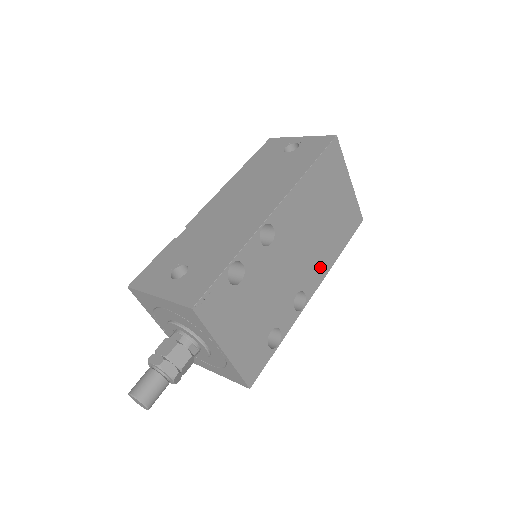
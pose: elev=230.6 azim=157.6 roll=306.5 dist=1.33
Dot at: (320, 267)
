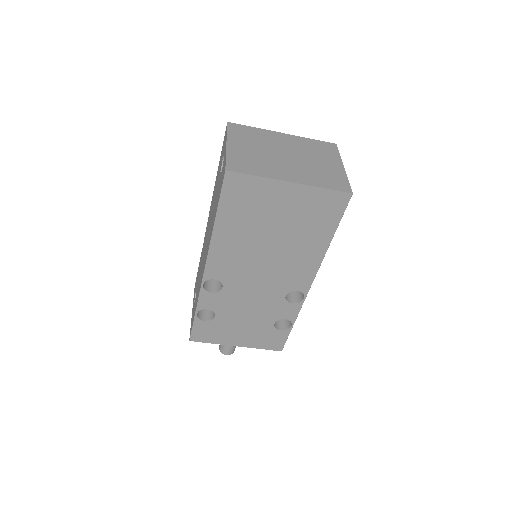
Dot at: (304, 267)
